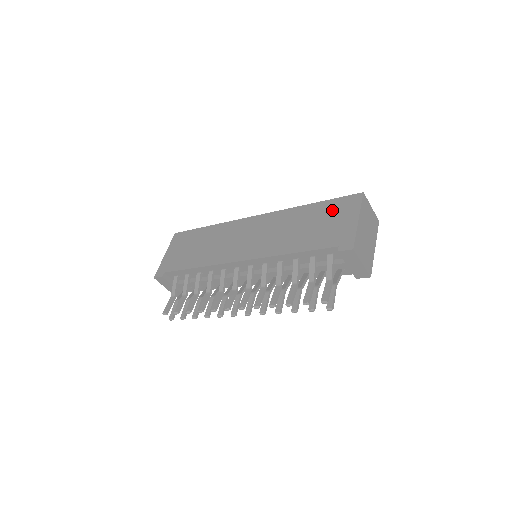
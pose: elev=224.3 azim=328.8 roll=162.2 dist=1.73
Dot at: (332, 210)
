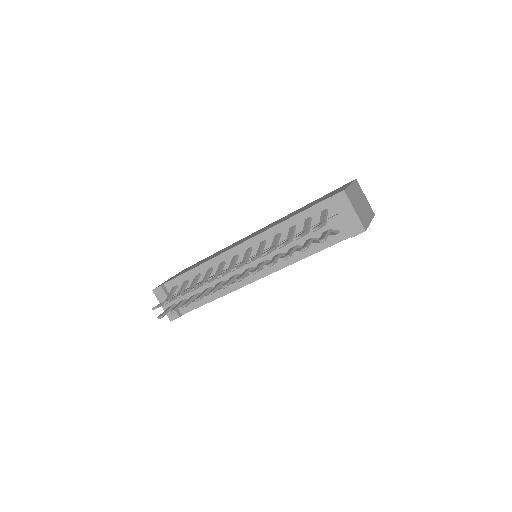
Dot at: (328, 194)
